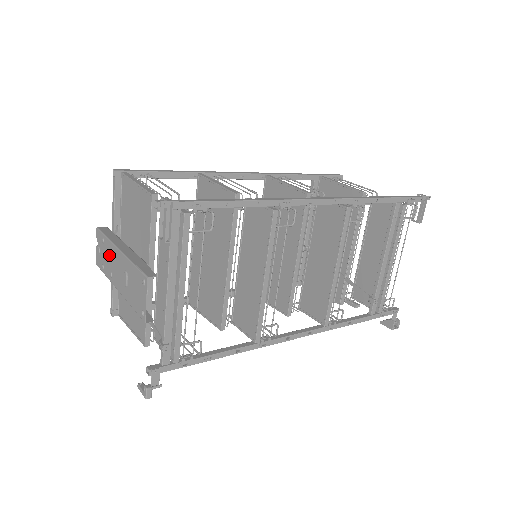
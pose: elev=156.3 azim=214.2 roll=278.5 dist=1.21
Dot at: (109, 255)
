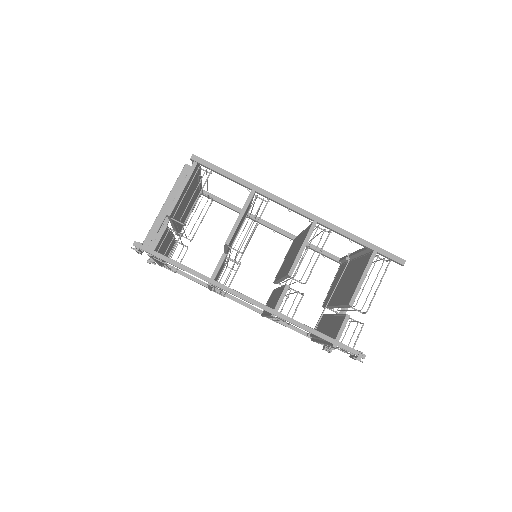
Dot at: occluded
